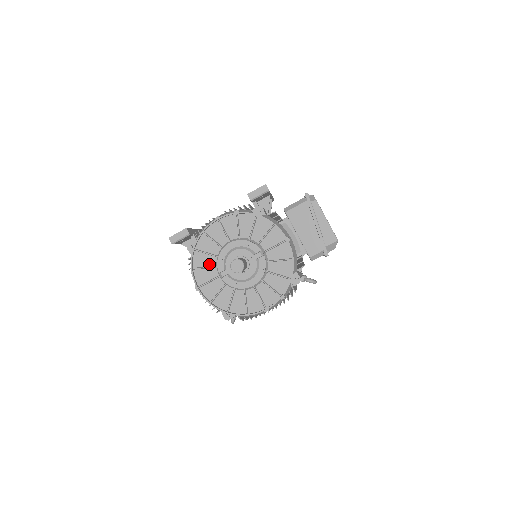
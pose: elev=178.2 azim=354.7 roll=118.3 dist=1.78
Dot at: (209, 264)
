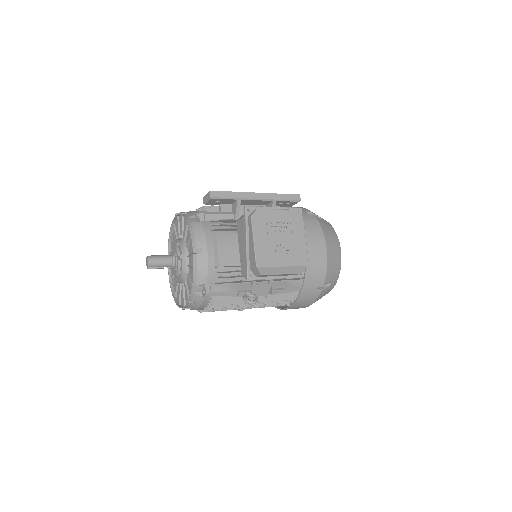
Dot at: occluded
